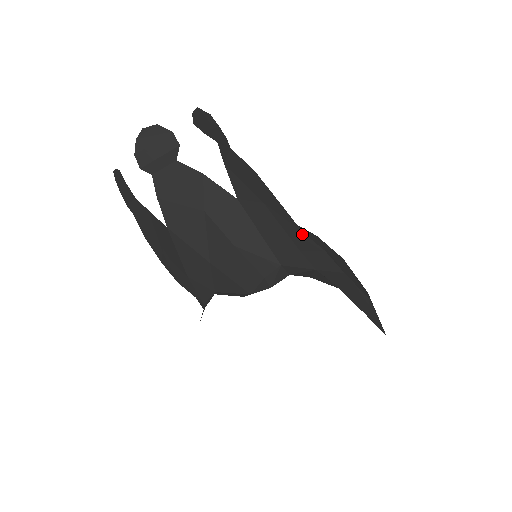
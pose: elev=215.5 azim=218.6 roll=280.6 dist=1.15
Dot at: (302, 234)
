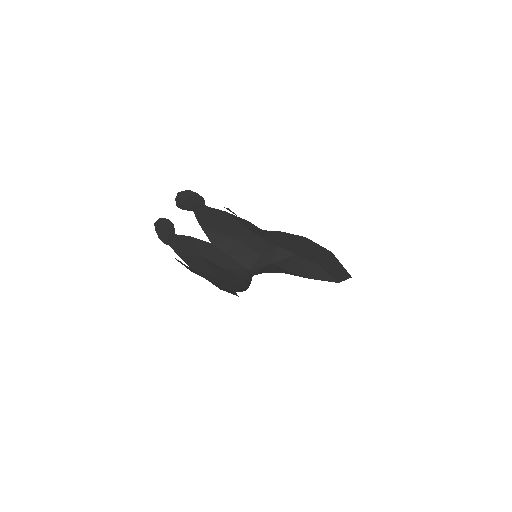
Dot at: (263, 241)
